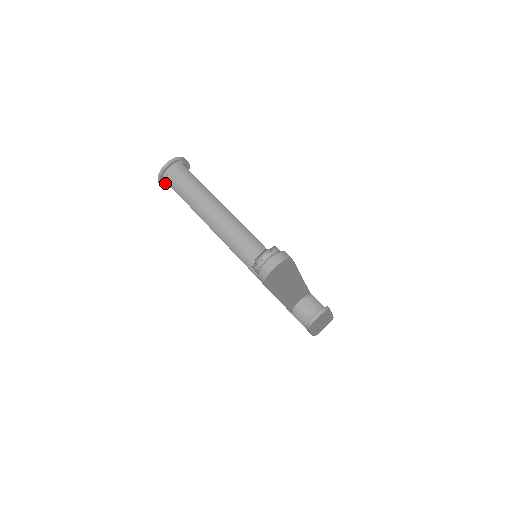
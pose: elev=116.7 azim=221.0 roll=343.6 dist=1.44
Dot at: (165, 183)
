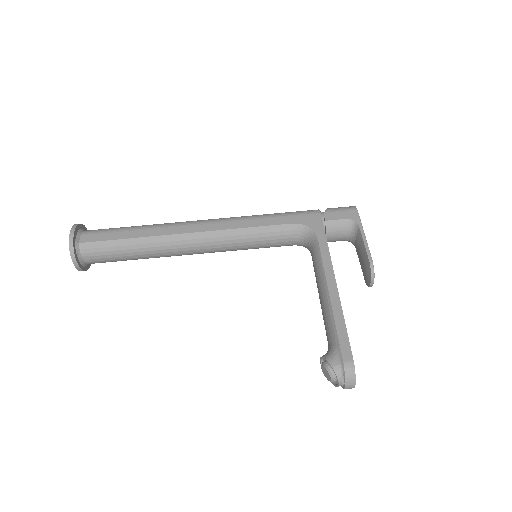
Dot at: occluded
